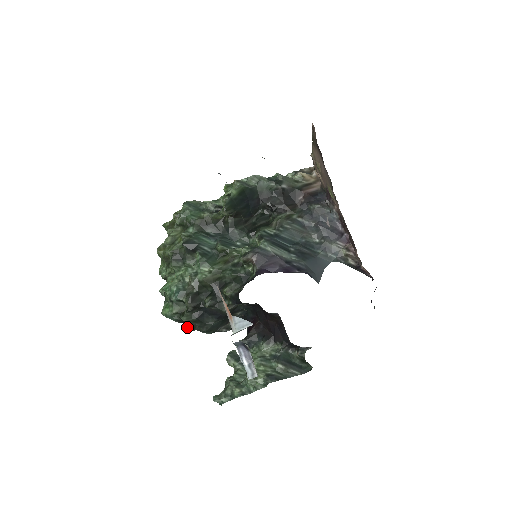
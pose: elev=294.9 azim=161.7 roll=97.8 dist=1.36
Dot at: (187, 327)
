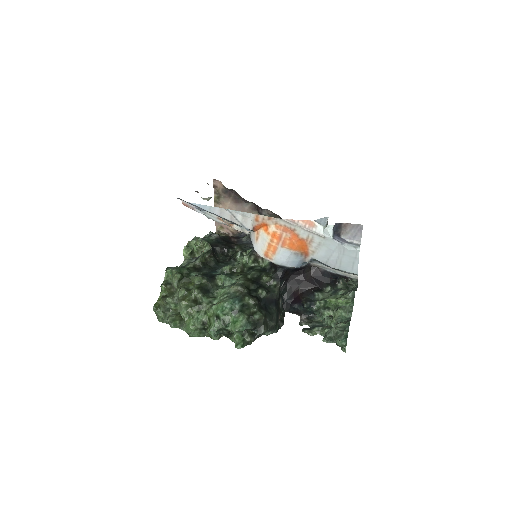
Dot at: (263, 327)
